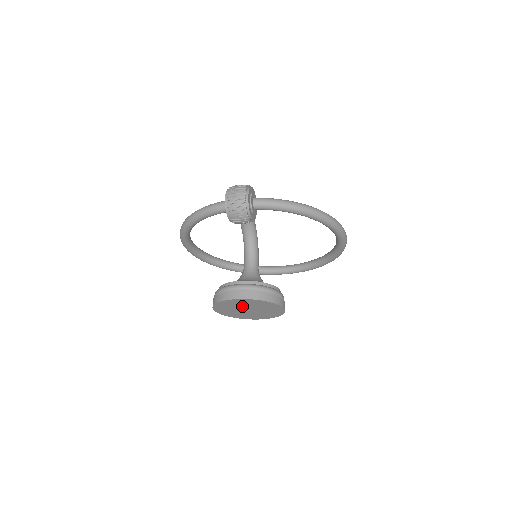
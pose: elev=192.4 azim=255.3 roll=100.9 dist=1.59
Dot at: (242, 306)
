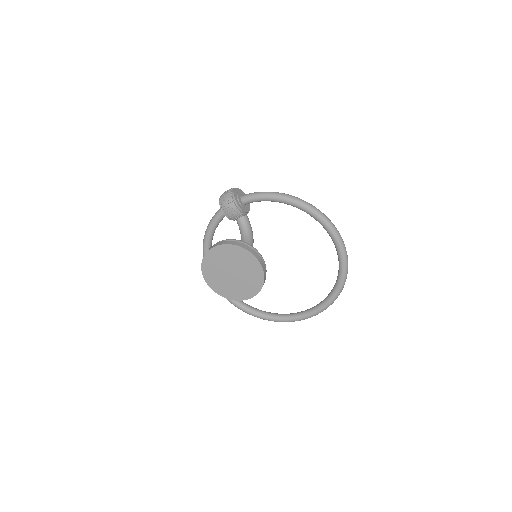
Dot at: (224, 265)
